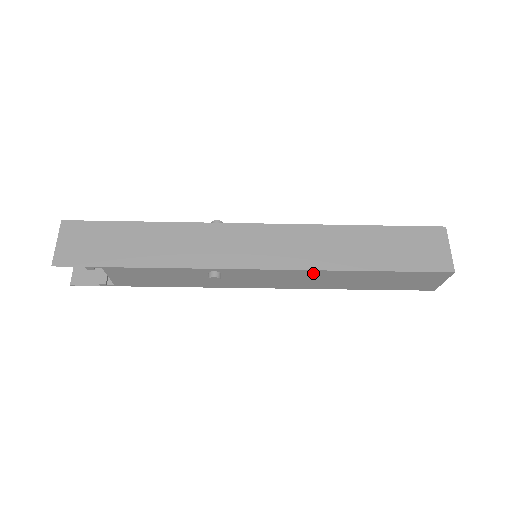
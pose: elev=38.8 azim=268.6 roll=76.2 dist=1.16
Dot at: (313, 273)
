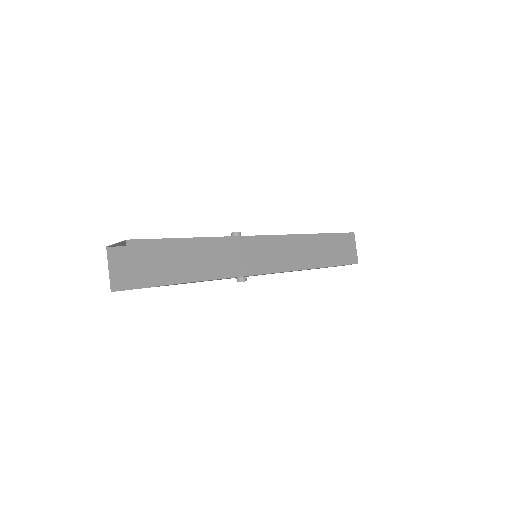
Dot at: occluded
